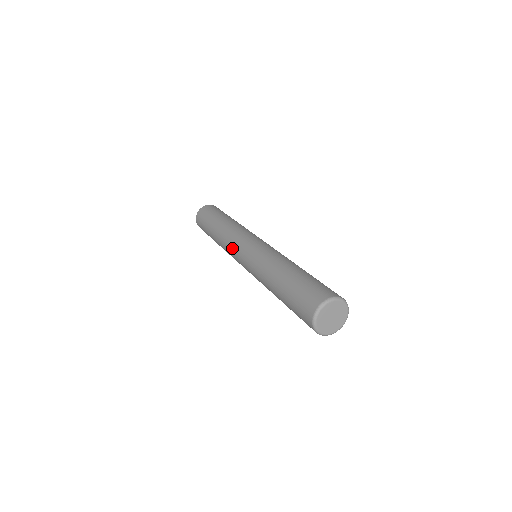
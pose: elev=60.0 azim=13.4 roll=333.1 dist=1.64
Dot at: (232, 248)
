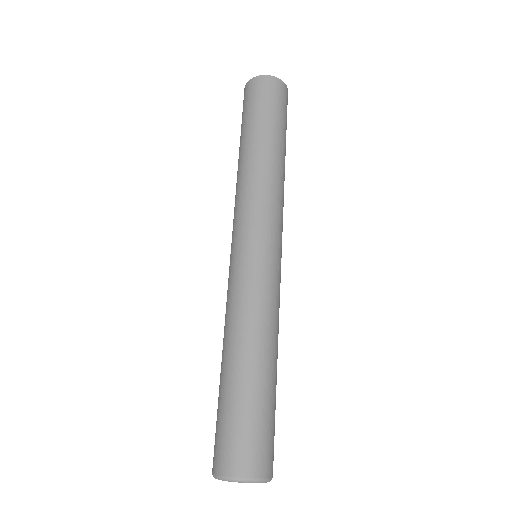
Dot at: occluded
